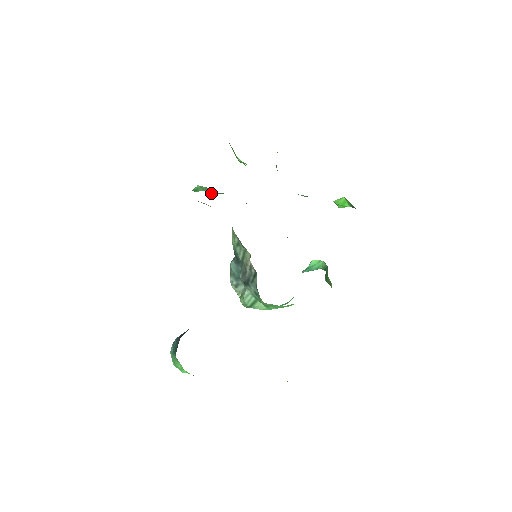
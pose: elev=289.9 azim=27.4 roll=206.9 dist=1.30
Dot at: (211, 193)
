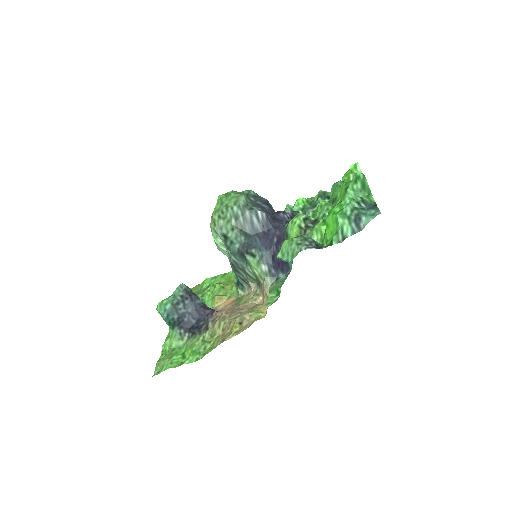
Dot at: occluded
